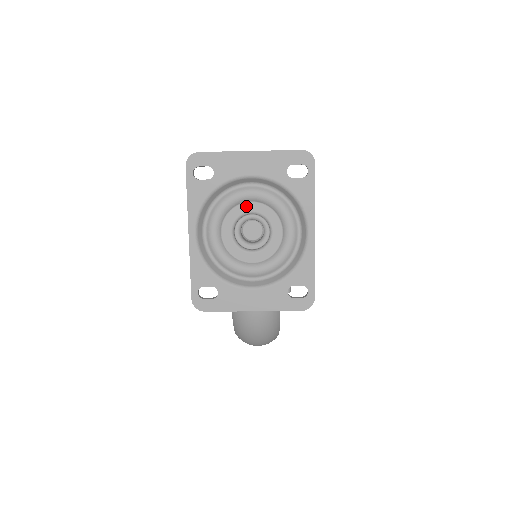
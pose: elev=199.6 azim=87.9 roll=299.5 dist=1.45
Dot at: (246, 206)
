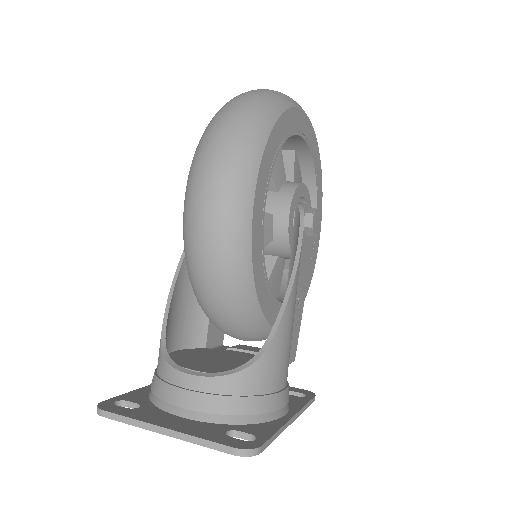
Dot at: occluded
